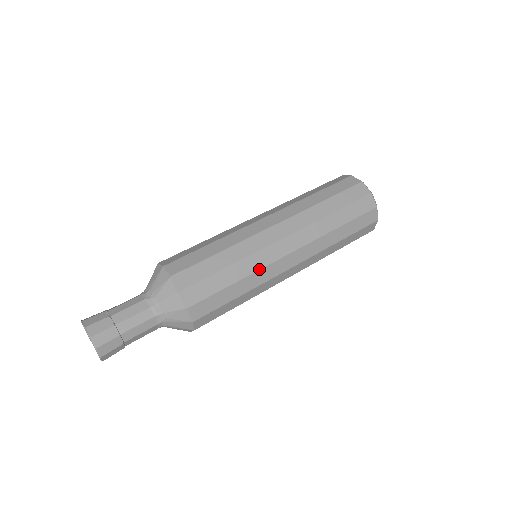
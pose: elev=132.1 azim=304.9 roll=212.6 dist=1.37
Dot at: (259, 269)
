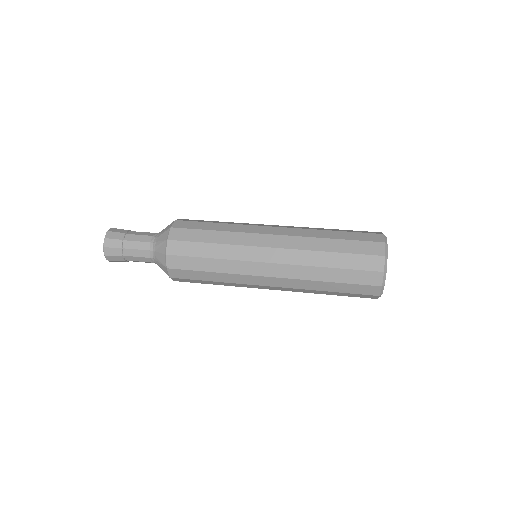
Dot at: (234, 259)
